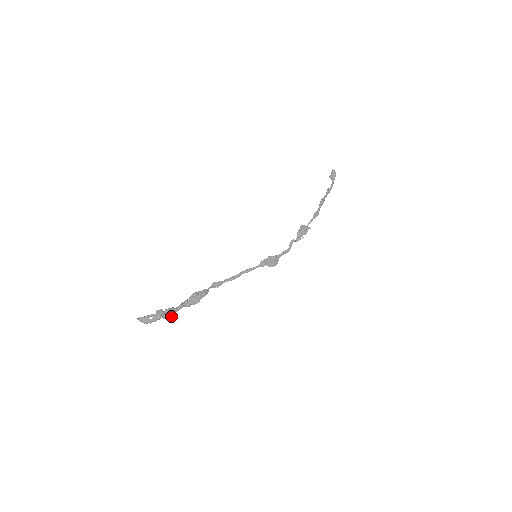
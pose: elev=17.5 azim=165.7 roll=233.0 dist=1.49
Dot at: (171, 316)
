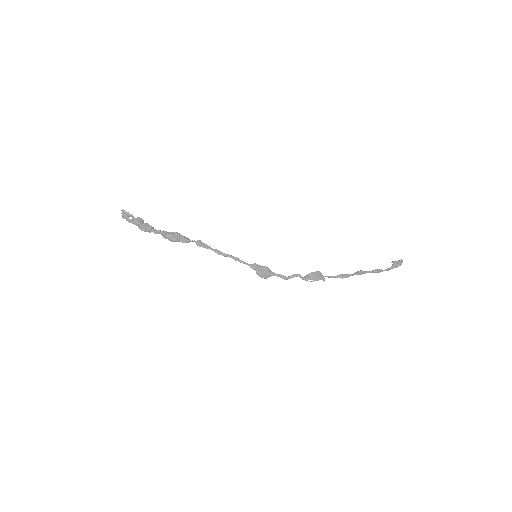
Dot at: (145, 231)
